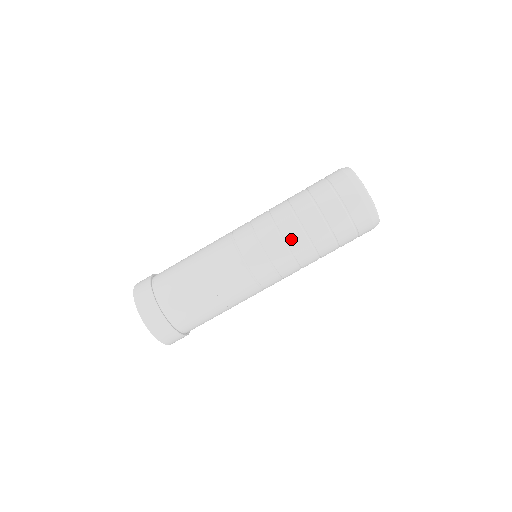
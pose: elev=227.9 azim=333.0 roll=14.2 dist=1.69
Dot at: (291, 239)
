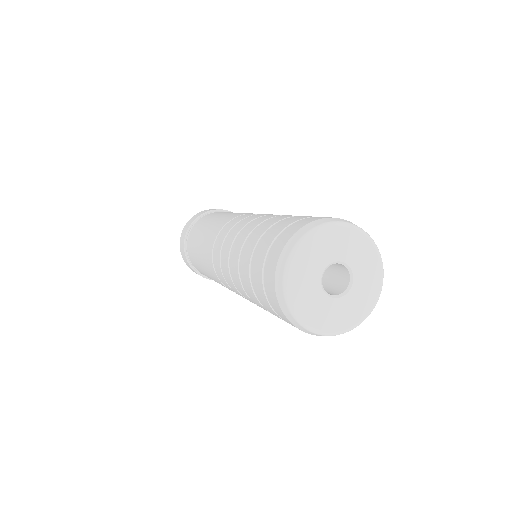
Dot at: (244, 296)
